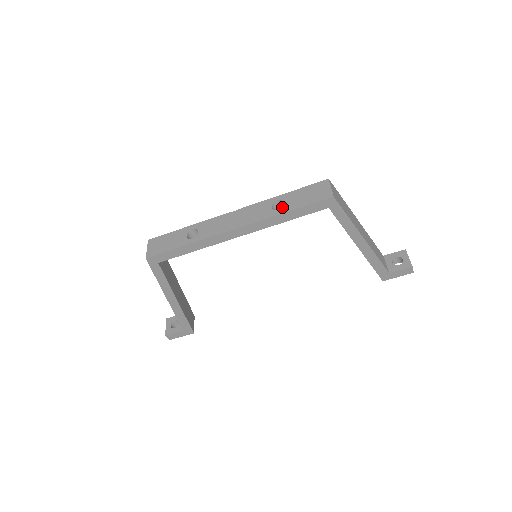
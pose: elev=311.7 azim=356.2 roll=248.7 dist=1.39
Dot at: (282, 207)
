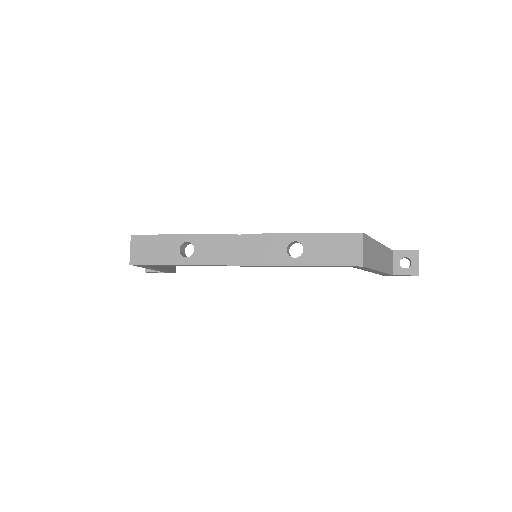
Dot at: occluded
